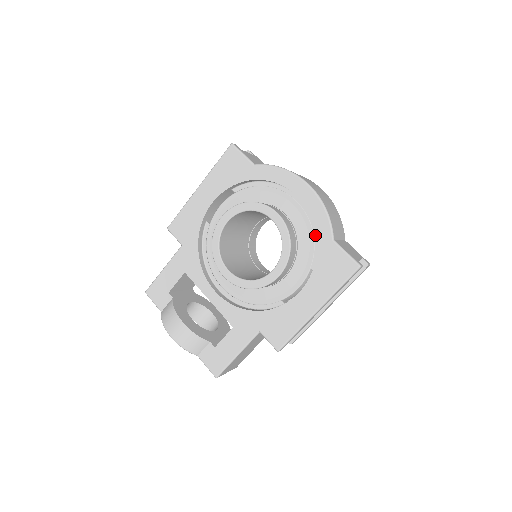
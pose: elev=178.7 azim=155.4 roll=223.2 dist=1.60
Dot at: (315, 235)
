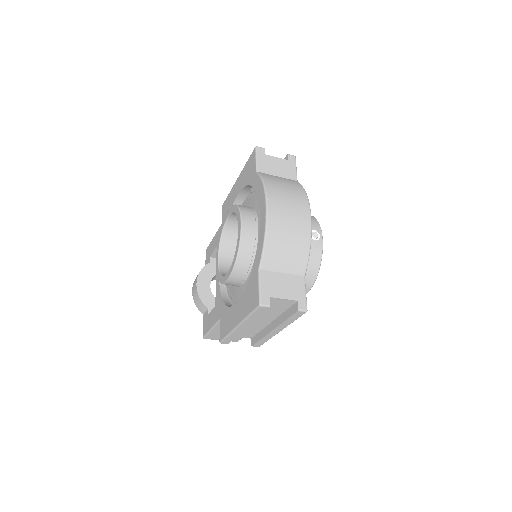
Dot at: occluded
